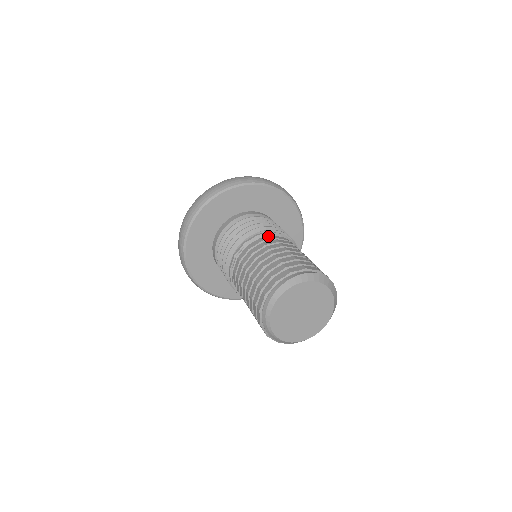
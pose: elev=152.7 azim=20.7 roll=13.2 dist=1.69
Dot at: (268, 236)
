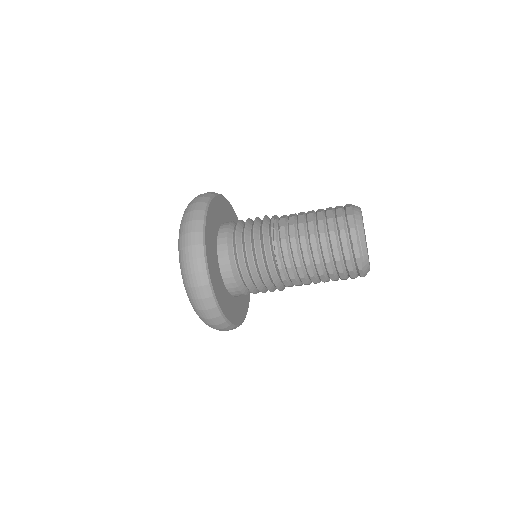
Dot at: occluded
